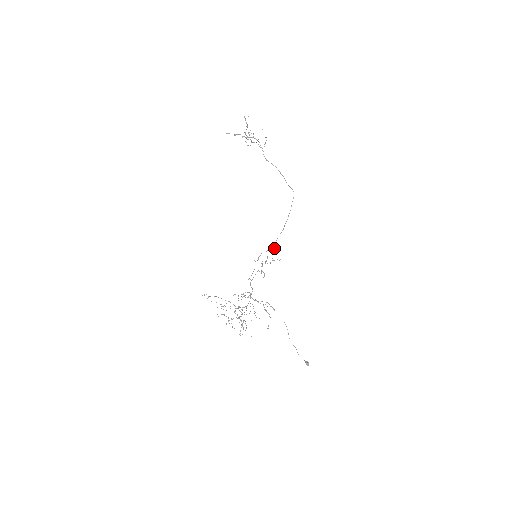
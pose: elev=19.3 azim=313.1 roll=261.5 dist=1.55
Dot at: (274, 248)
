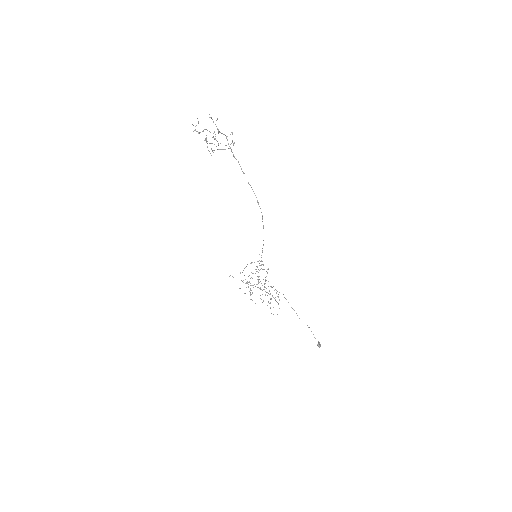
Dot at: occluded
